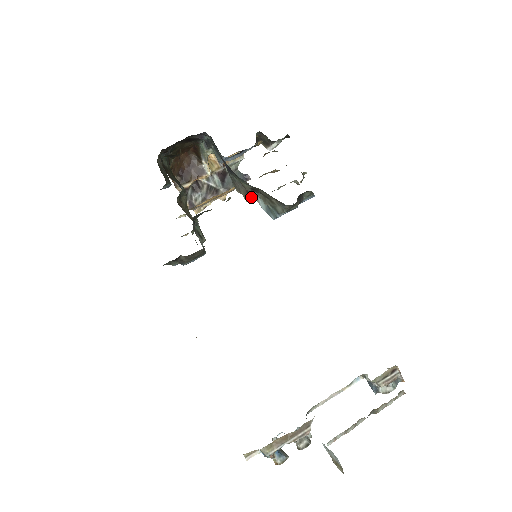
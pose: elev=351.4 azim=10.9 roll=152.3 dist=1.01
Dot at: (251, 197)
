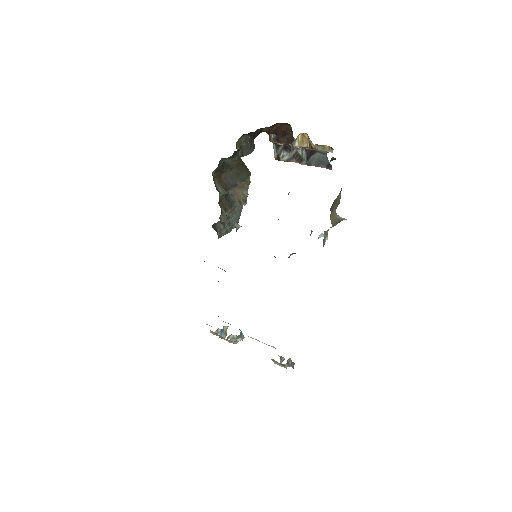
Dot at: occluded
